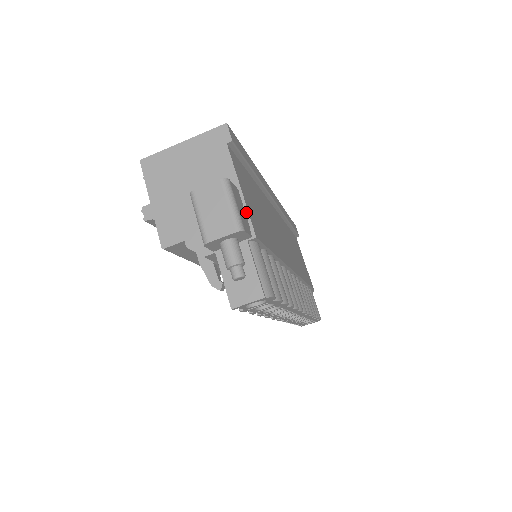
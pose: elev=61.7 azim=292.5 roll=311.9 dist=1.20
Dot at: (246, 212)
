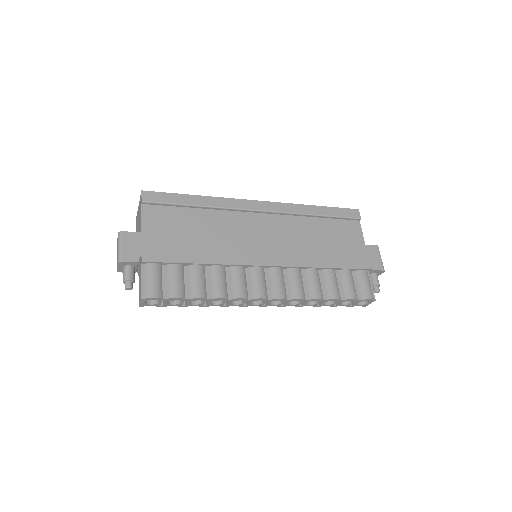
Dot at: (141, 246)
